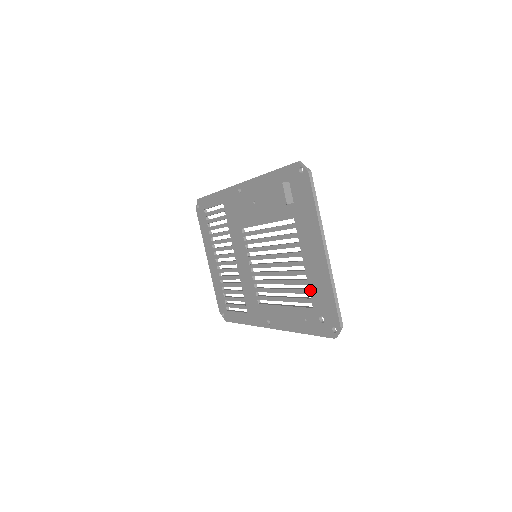
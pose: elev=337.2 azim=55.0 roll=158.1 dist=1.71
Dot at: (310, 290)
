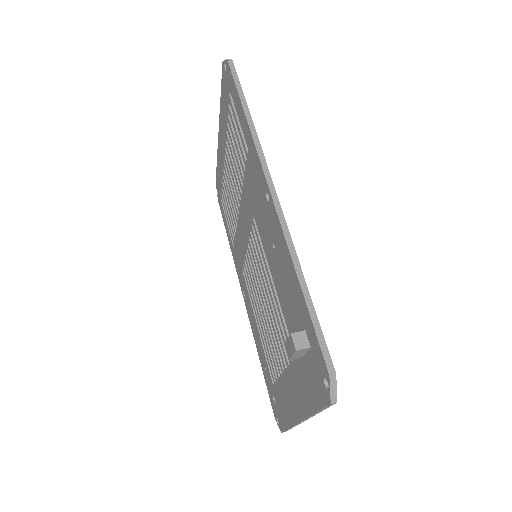
Dot at: (277, 383)
